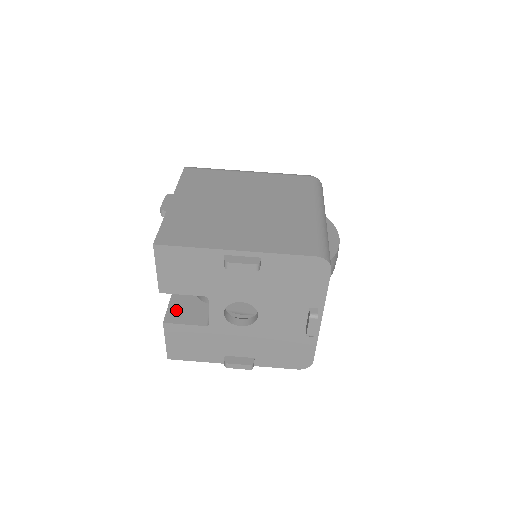
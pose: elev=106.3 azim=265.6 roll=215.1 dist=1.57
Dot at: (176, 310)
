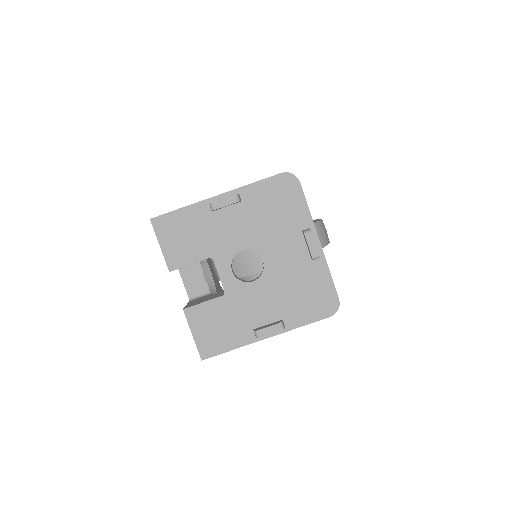
Dot at: (194, 303)
